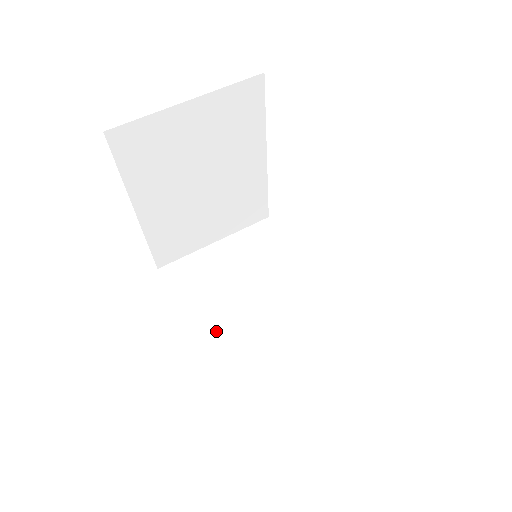
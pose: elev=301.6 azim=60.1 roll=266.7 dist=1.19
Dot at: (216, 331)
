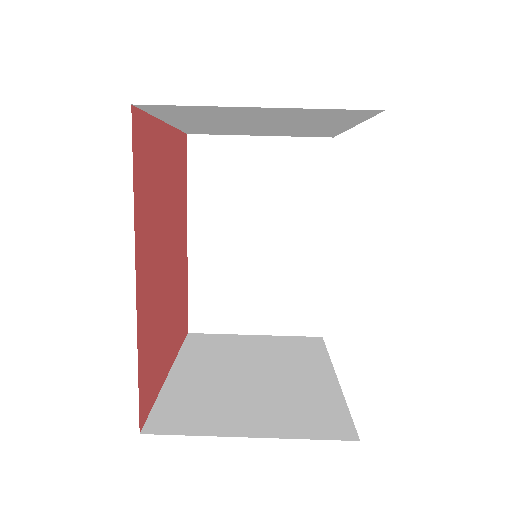
Dot at: (209, 237)
